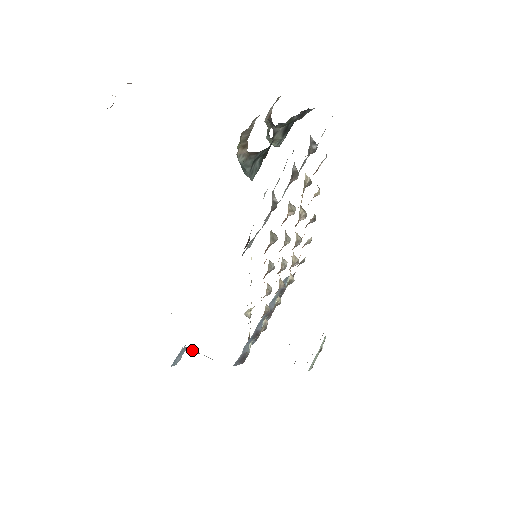
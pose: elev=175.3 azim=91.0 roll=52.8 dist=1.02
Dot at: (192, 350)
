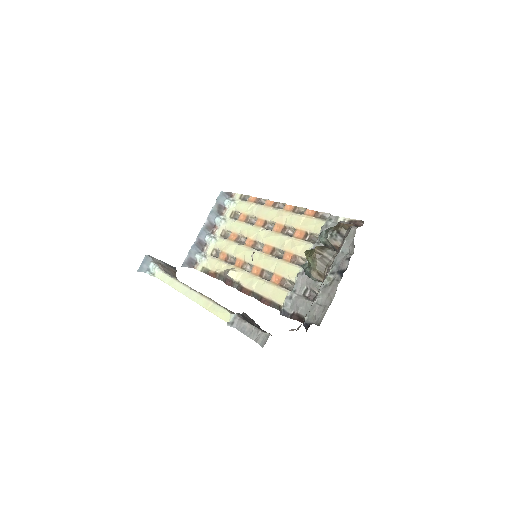
Dot at: (155, 259)
